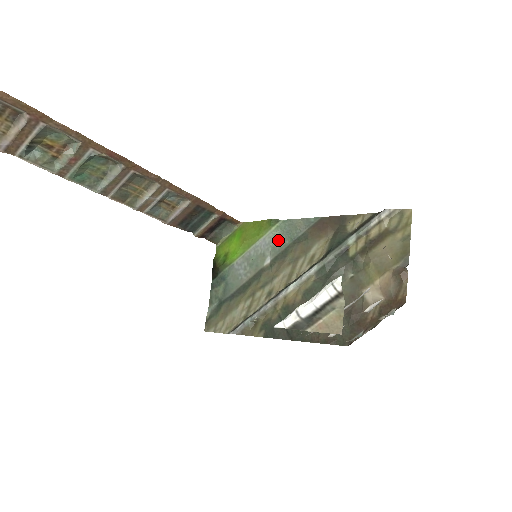
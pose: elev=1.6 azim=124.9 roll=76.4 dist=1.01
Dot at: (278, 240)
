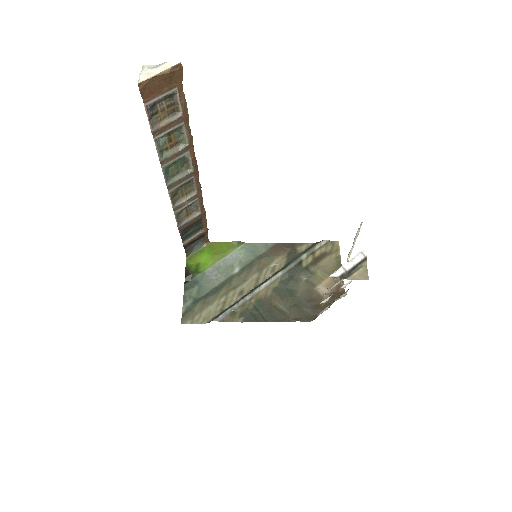
Dot at: (244, 256)
